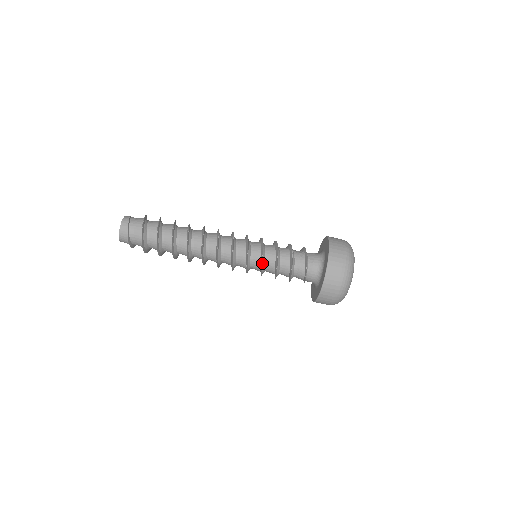
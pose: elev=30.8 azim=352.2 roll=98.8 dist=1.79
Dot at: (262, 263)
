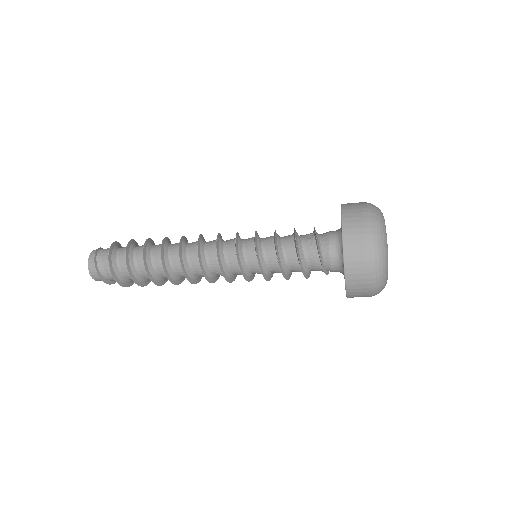
Dot at: (261, 268)
